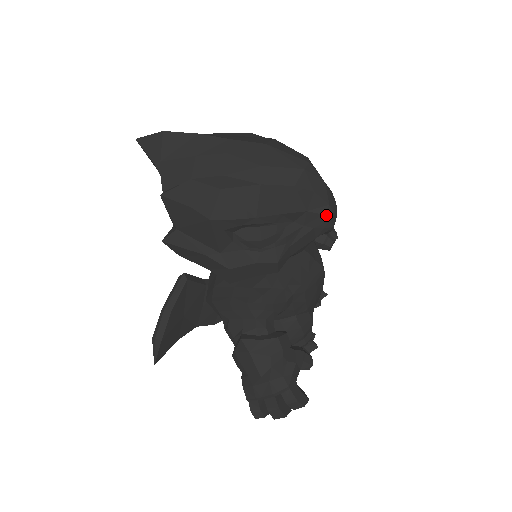
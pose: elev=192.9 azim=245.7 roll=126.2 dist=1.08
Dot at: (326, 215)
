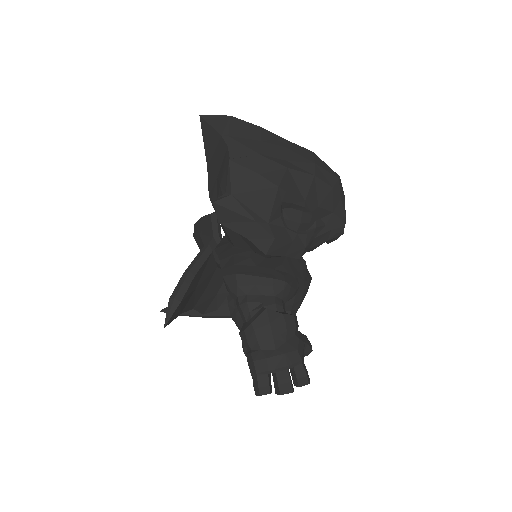
Dot at: (343, 221)
